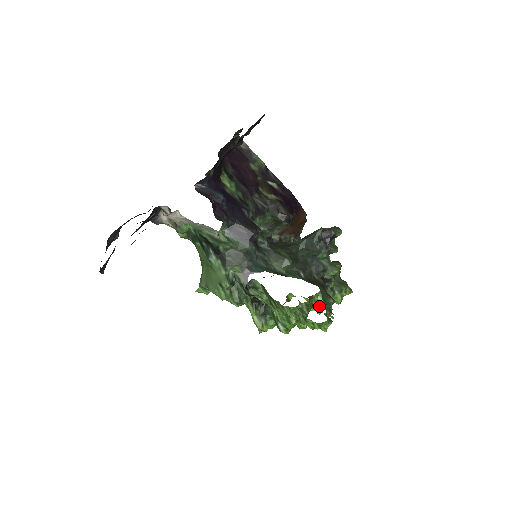
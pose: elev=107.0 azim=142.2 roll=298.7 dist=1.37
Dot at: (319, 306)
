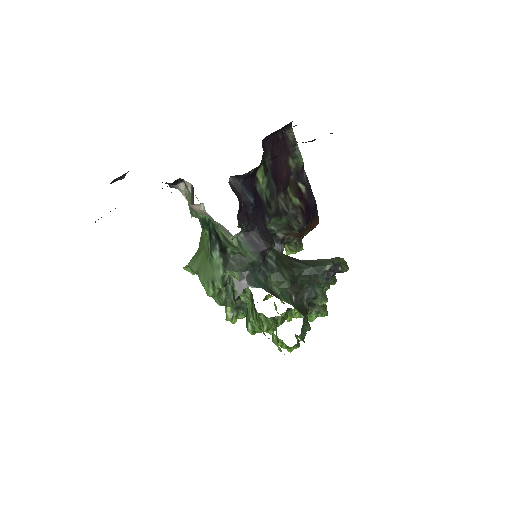
Dot at: (292, 316)
